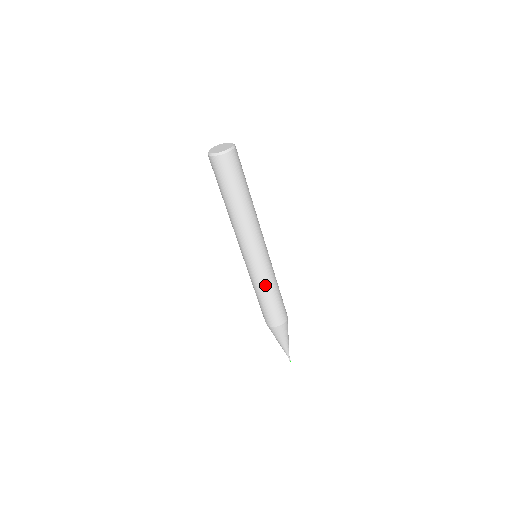
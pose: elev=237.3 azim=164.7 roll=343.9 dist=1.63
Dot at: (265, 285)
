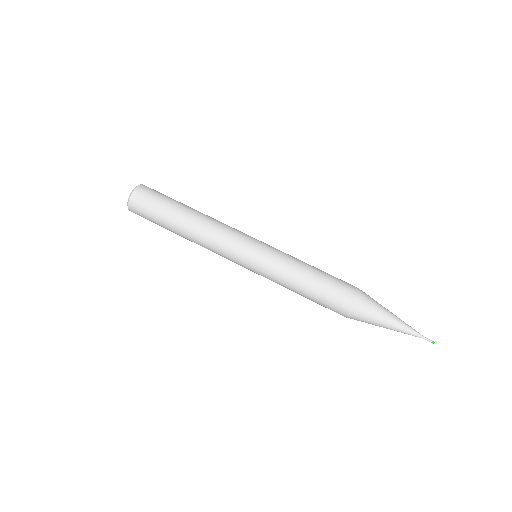
Dot at: (293, 258)
